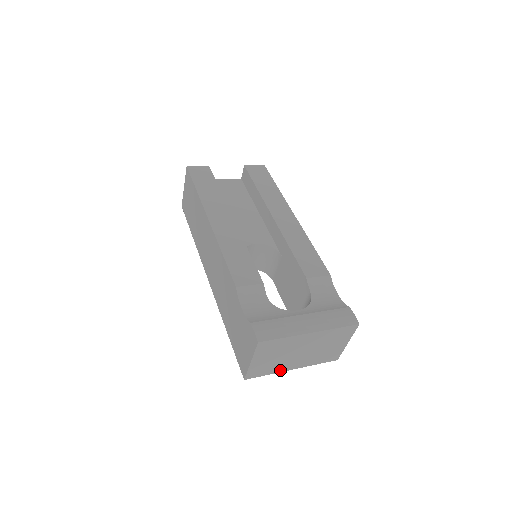
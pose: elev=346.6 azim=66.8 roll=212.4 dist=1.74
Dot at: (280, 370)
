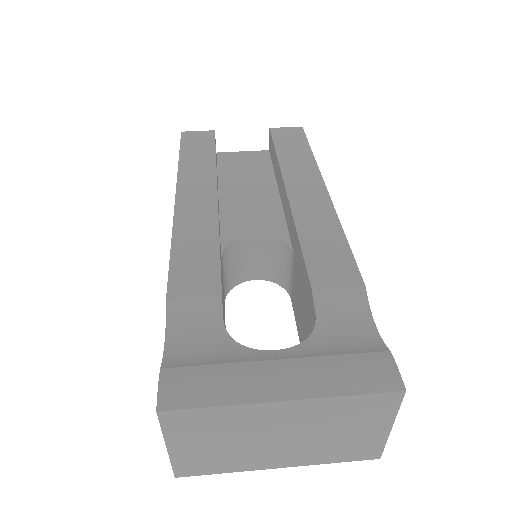
Dot at: (249, 467)
